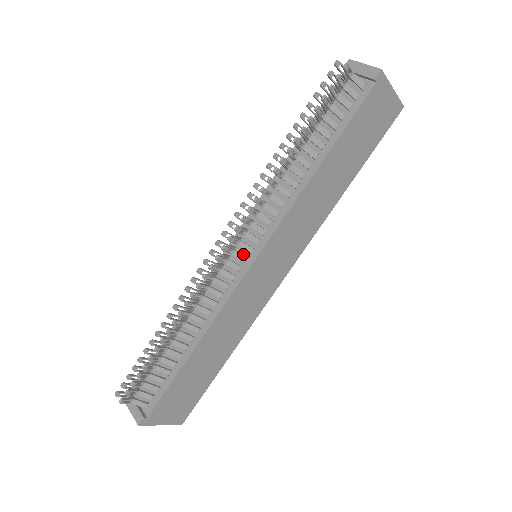
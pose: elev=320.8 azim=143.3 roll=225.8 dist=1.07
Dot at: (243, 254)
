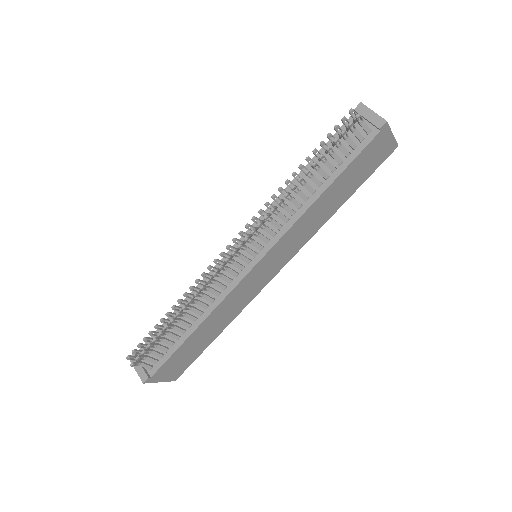
Dot at: (247, 256)
